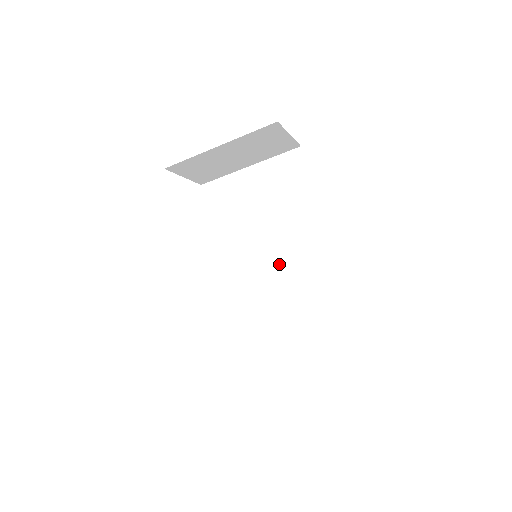
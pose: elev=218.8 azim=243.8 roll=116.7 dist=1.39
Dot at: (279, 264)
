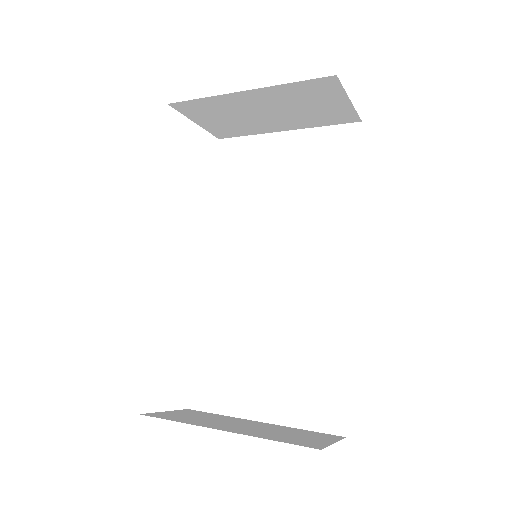
Dot at: (286, 273)
